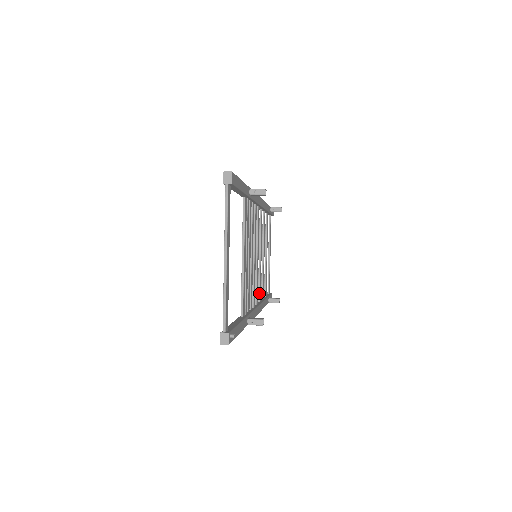
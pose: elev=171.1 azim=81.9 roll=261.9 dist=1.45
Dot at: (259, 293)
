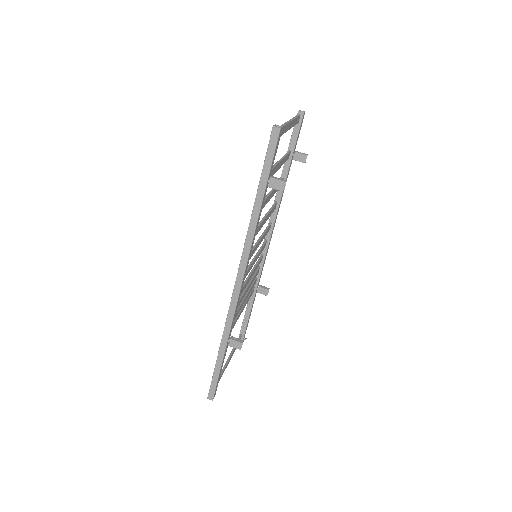
Dot at: occluded
